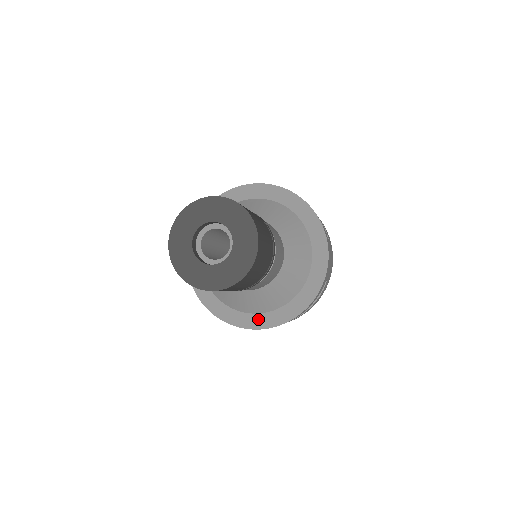
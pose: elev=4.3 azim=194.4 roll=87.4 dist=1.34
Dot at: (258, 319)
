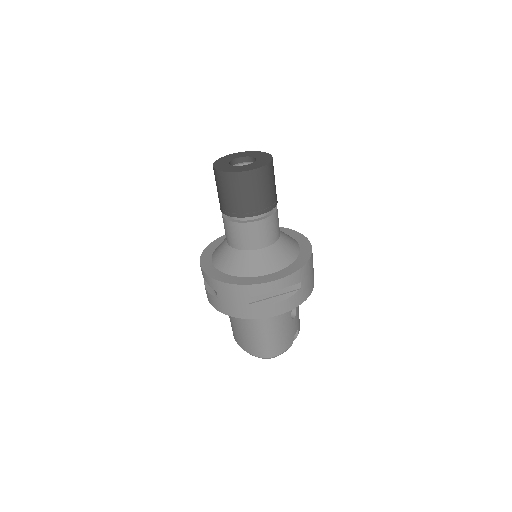
Dot at: (236, 279)
